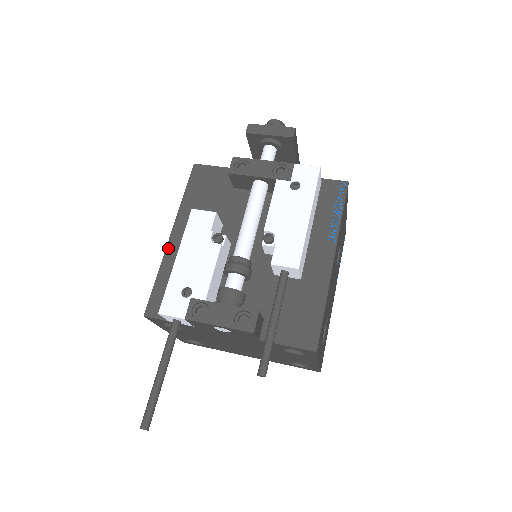
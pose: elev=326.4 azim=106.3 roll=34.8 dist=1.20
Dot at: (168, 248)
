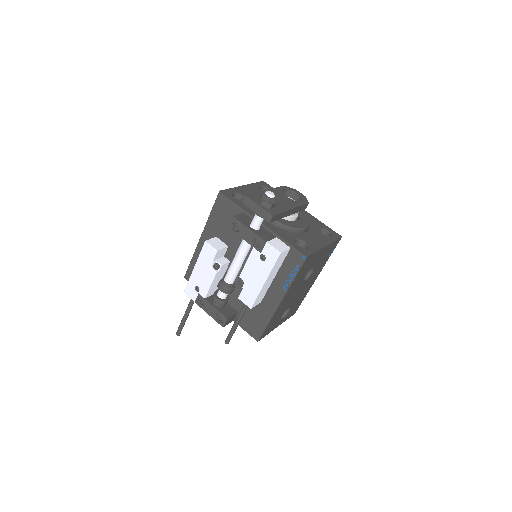
Dot at: (198, 245)
